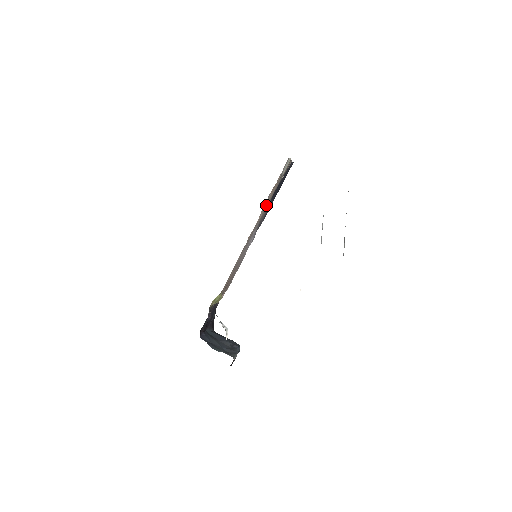
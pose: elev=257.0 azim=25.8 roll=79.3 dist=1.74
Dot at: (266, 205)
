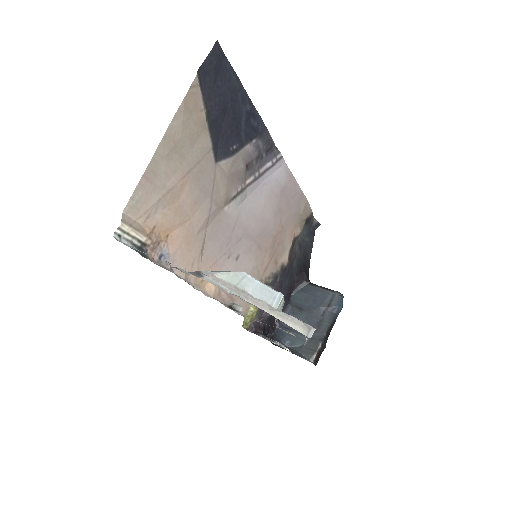
Dot at: (199, 218)
